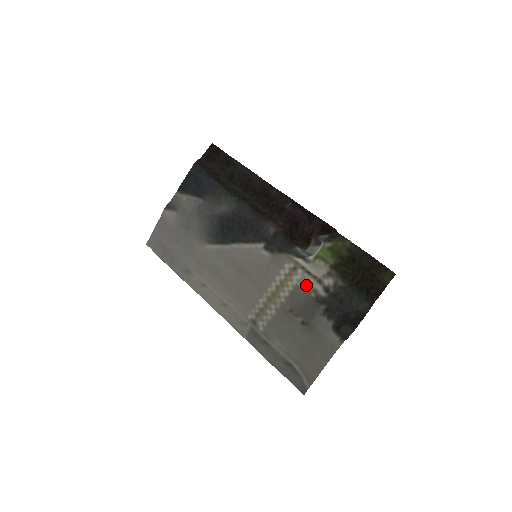
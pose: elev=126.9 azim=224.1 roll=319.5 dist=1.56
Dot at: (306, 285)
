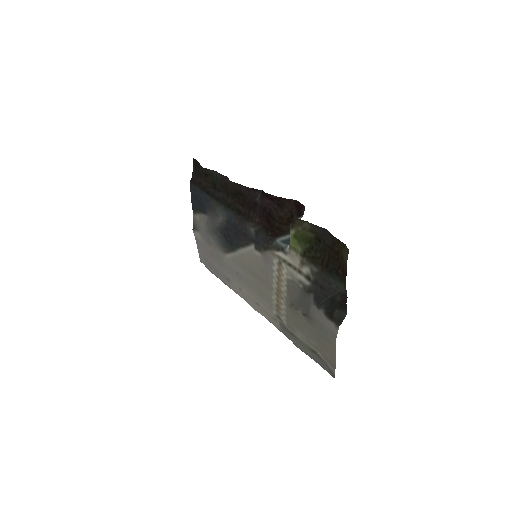
Dot at: (293, 277)
